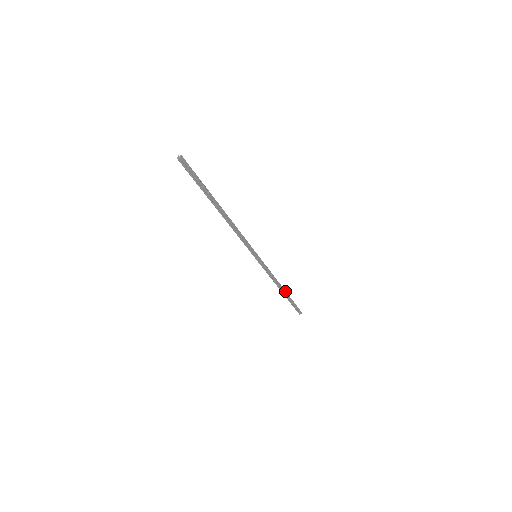
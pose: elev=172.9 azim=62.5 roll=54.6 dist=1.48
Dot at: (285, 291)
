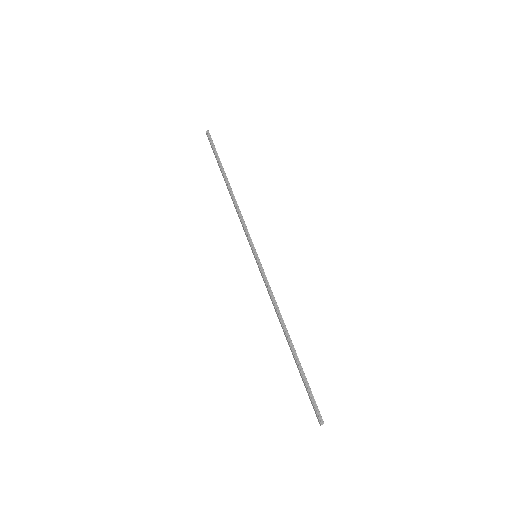
Dot at: (227, 179)
